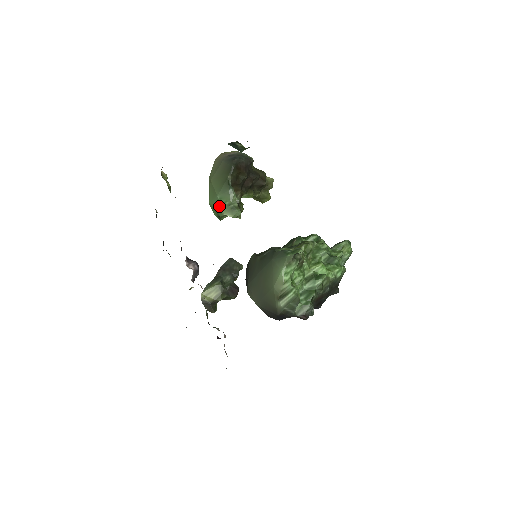
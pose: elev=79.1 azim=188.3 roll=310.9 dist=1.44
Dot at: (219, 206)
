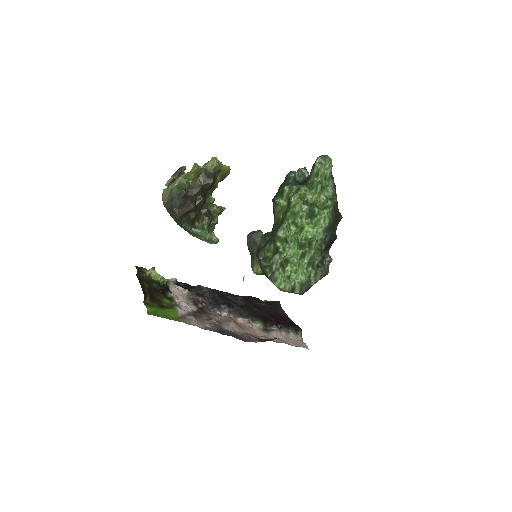
Dot at: (201, 239)
